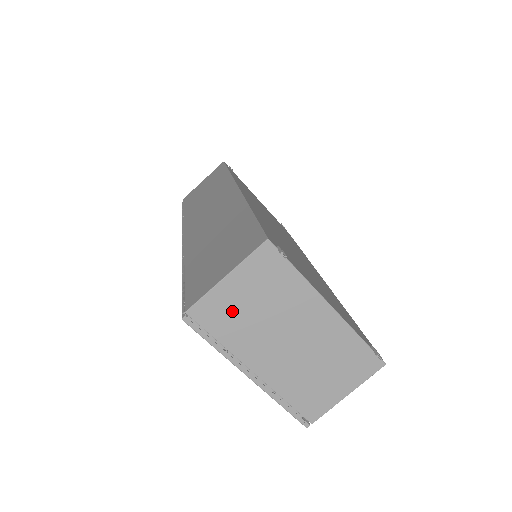
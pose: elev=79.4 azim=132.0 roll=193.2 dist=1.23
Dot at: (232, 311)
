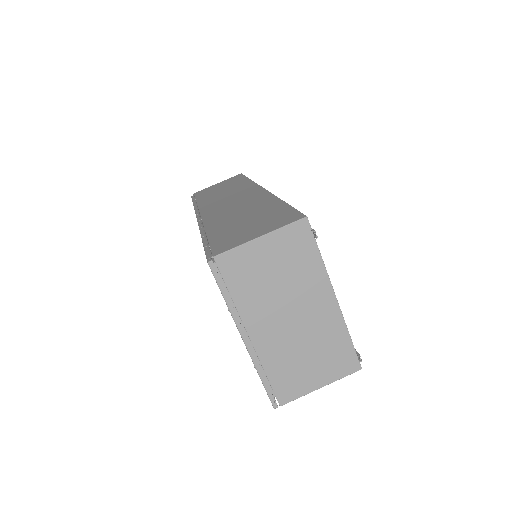
Dot at: (253, 271)
